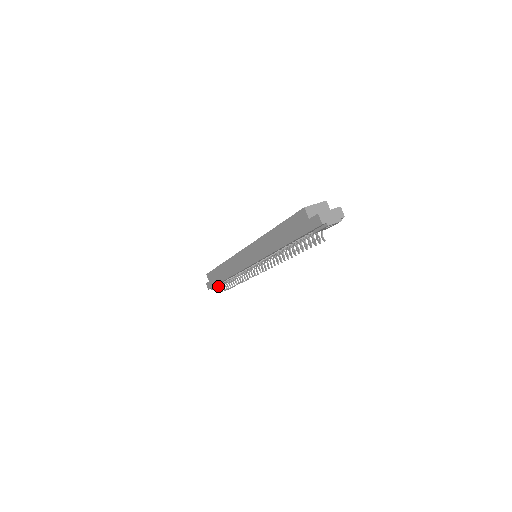
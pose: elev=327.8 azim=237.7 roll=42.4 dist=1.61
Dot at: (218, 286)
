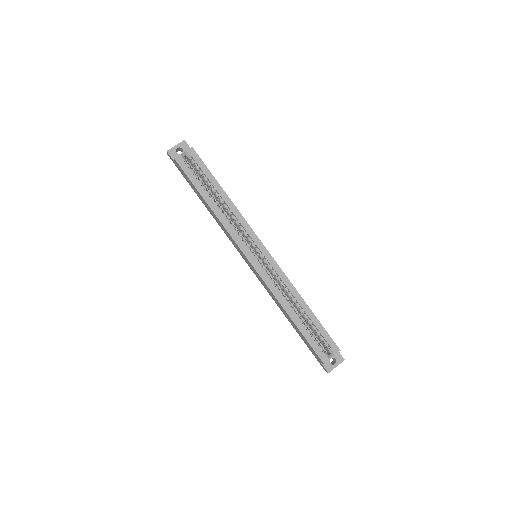
Dot at: occluded
